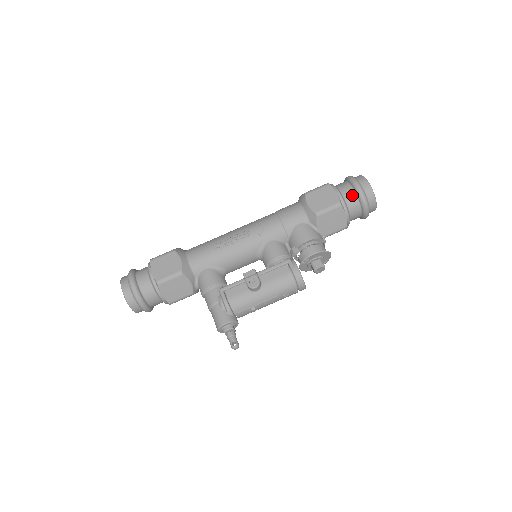
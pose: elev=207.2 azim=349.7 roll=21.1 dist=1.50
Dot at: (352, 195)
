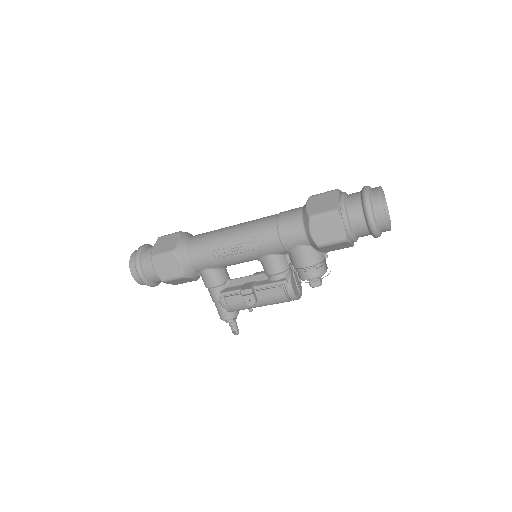
Dot at: (363, 227)
